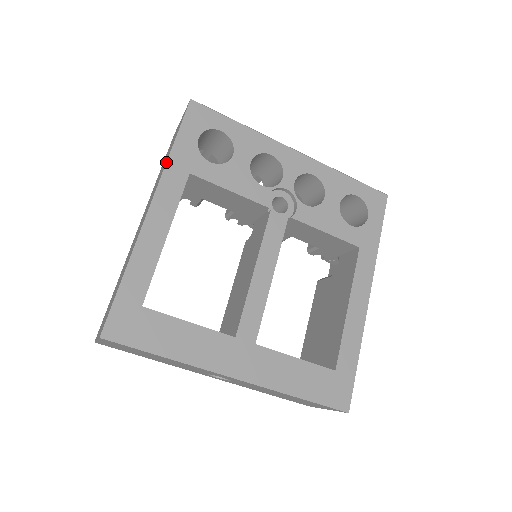
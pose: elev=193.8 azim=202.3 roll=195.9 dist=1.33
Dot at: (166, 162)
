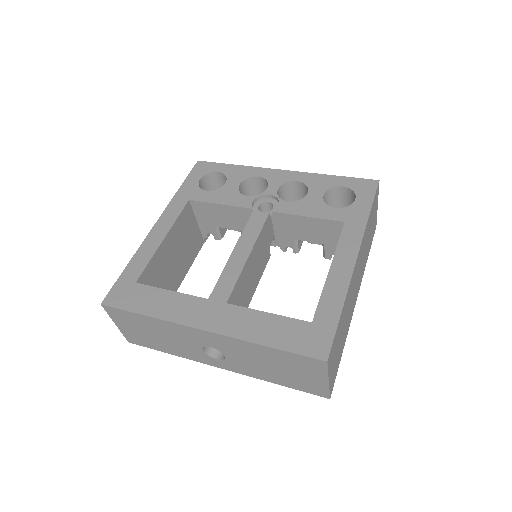
Dot at: (173, 197)
